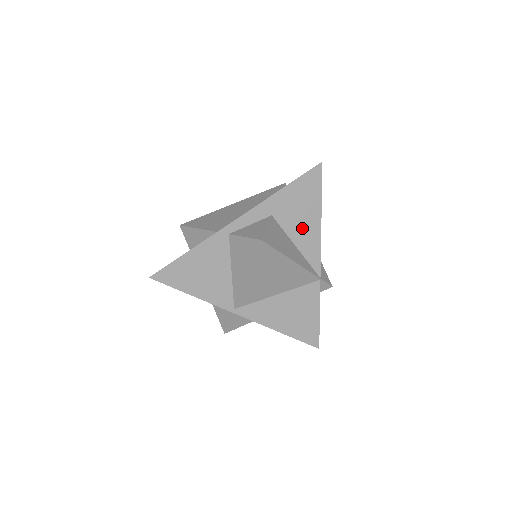
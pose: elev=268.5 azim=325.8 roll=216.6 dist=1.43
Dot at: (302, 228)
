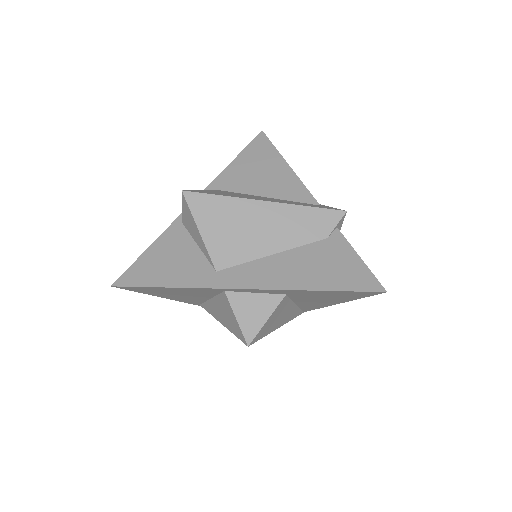
Dot at: (313, 301)
